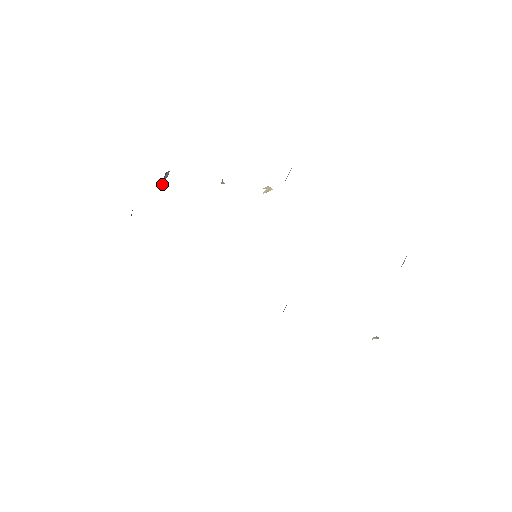
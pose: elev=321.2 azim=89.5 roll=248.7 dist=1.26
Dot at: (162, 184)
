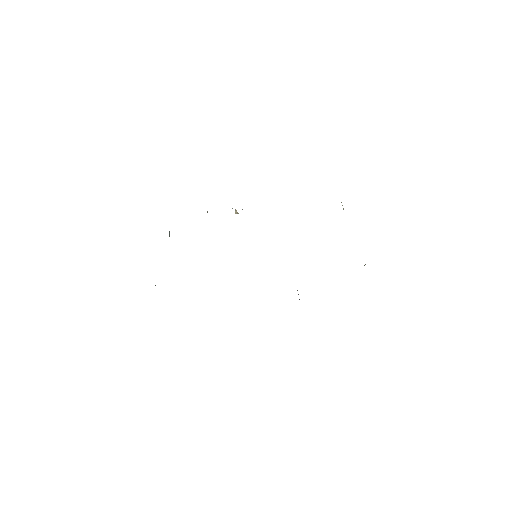
Dot at: occluded
